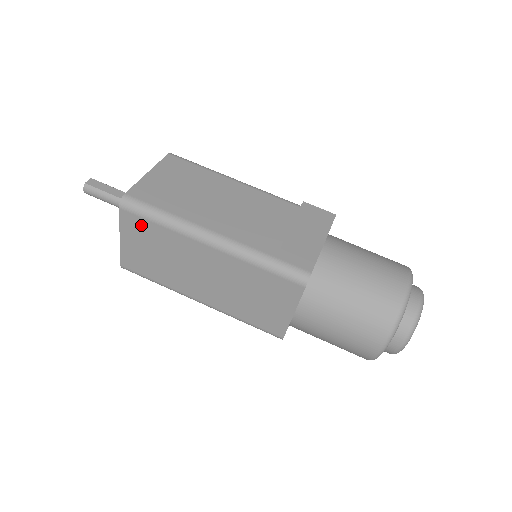
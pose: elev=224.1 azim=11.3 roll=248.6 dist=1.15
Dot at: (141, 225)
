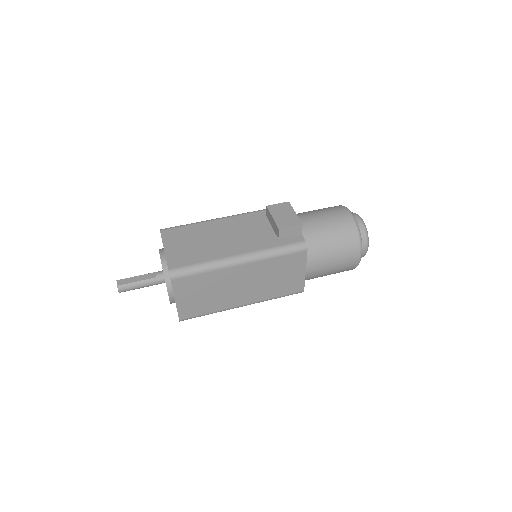
Dot at: (190, 282)
